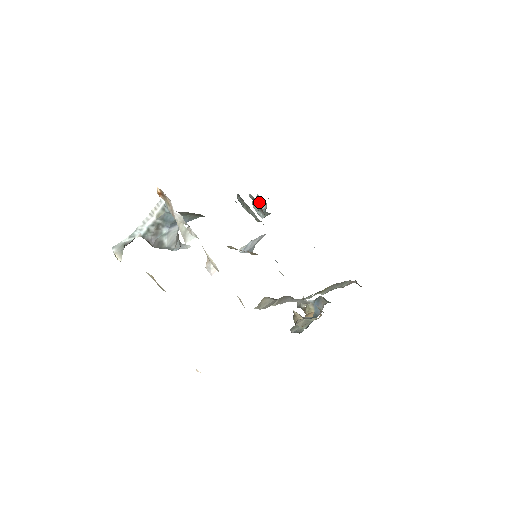
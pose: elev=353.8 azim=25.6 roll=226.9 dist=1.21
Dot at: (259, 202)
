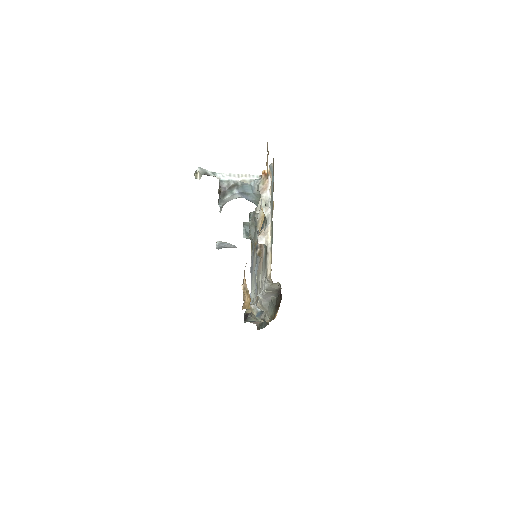
Dot at: occluded
